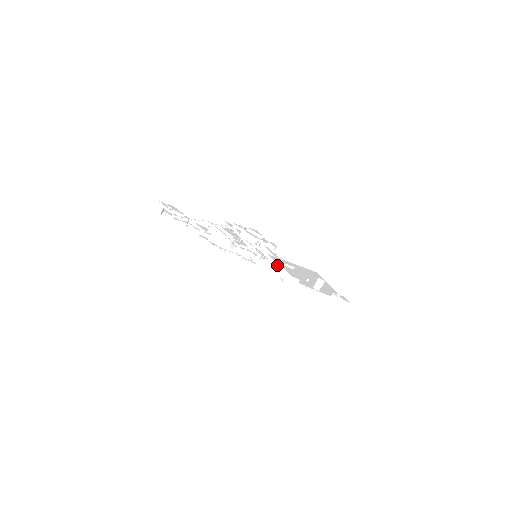
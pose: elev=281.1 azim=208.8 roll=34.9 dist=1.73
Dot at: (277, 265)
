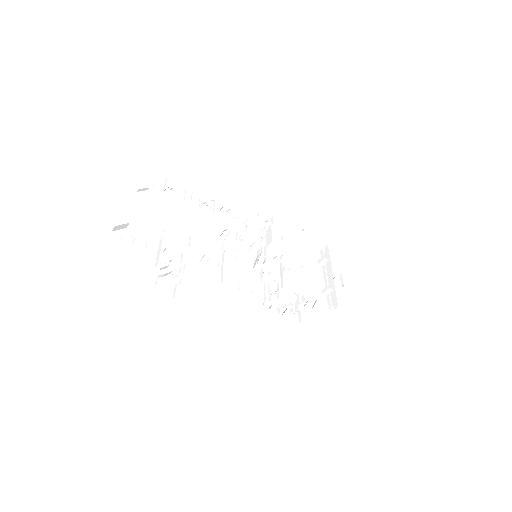
Dot at: (285, 272)
